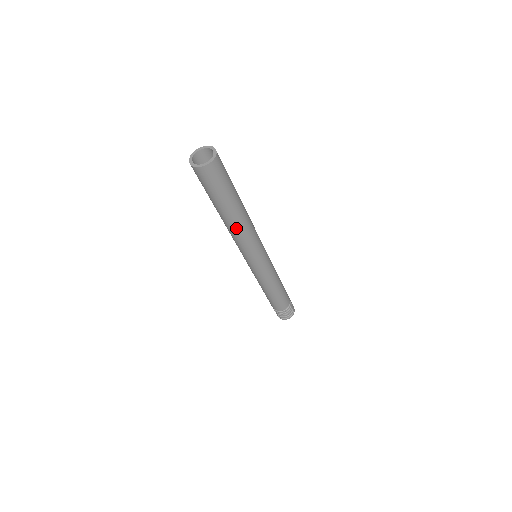
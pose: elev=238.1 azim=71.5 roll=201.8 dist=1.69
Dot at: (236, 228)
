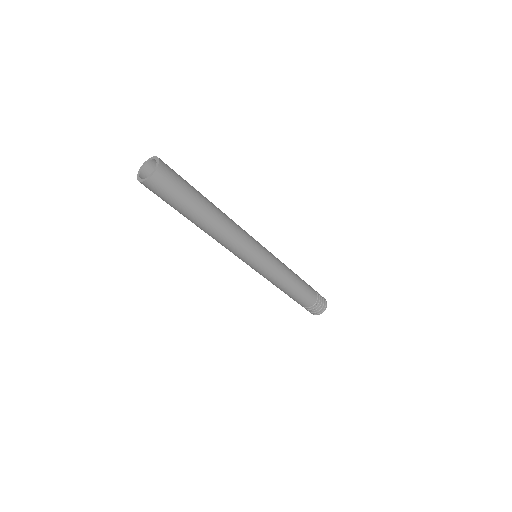
Dot at: (215, 233)
